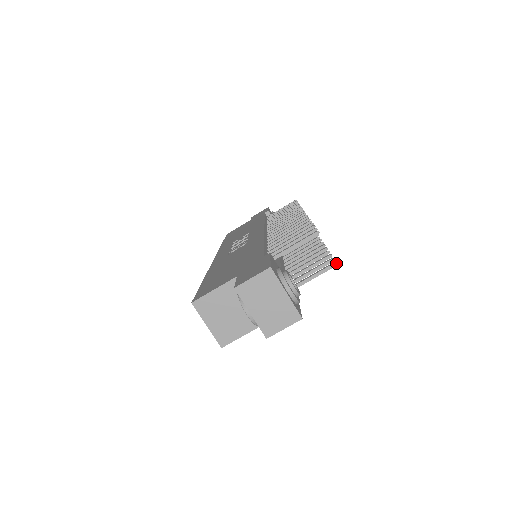
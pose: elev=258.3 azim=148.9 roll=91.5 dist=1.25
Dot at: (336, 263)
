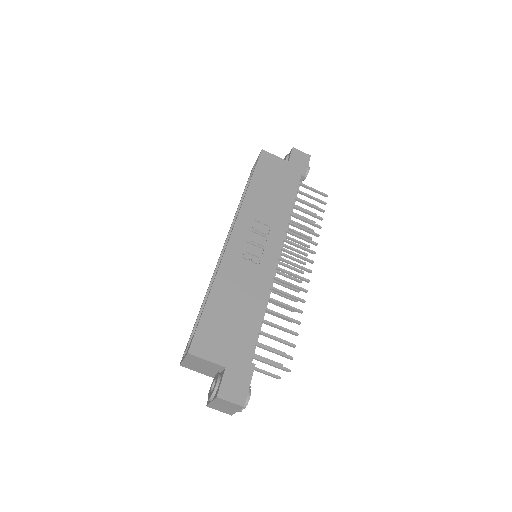
Dot at: occluded
